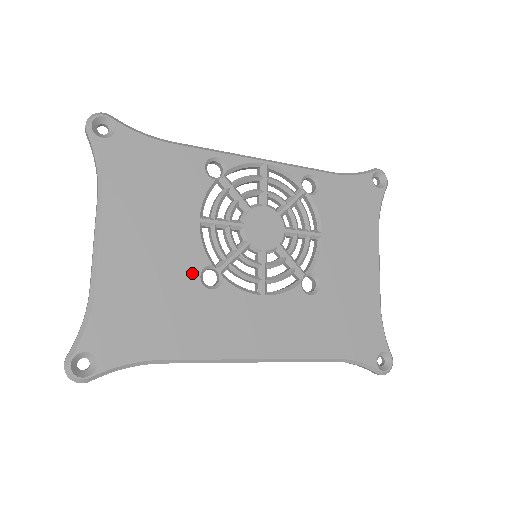
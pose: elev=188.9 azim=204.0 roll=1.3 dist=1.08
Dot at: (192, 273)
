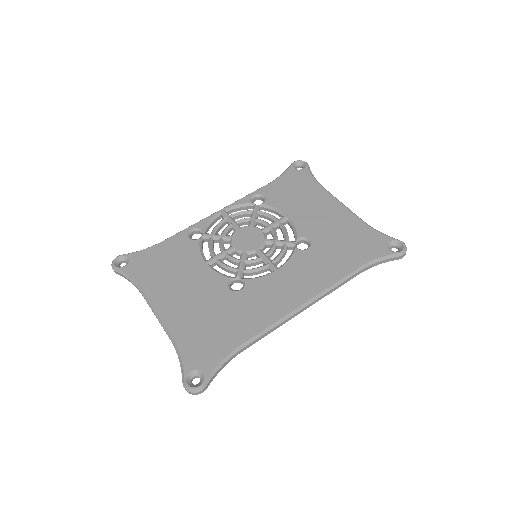
Dot at: (223, 290)
